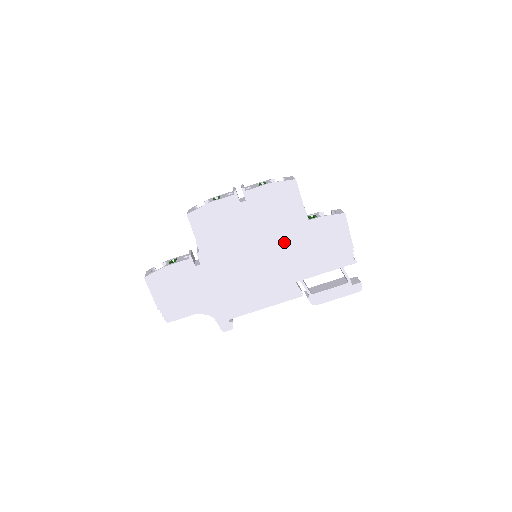
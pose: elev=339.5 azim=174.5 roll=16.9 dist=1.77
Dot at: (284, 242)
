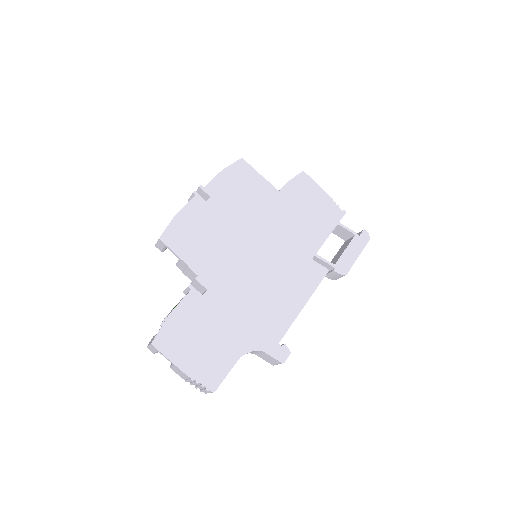
Dot at: (273, 223)
